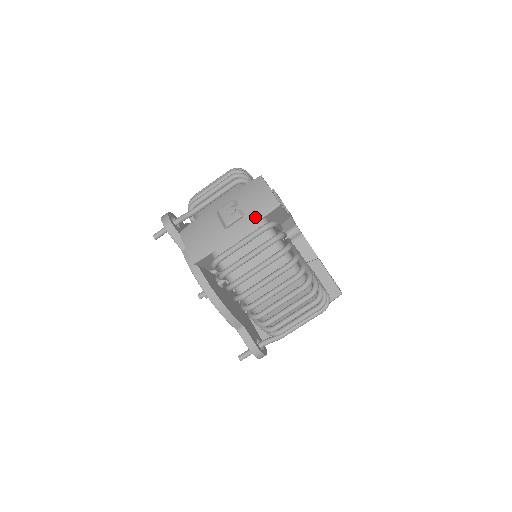
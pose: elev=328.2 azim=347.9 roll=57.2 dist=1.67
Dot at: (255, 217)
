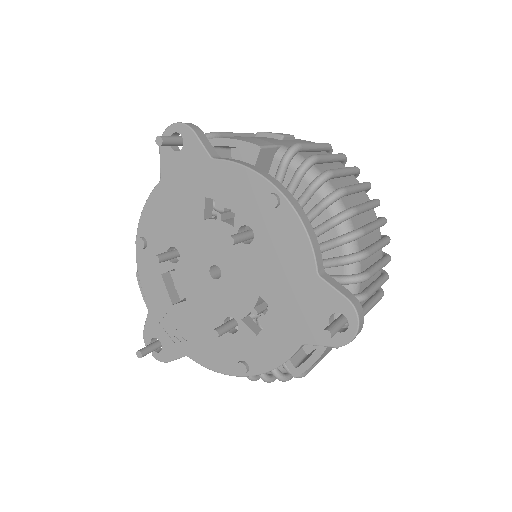
Dot at: occluded
